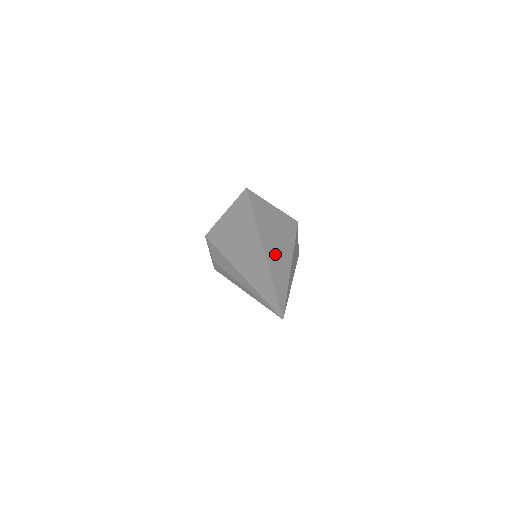
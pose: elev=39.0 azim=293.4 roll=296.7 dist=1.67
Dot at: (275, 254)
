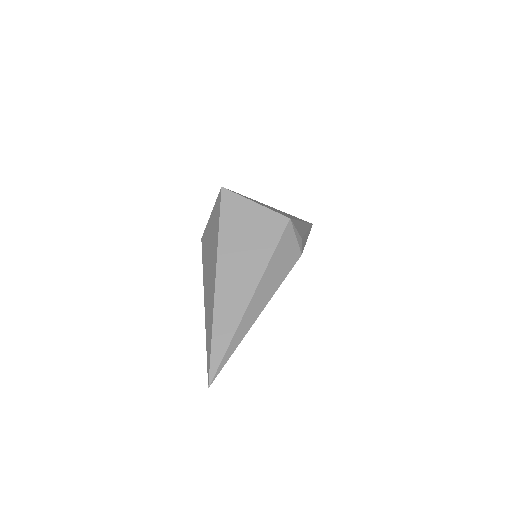
Dot at: (230, 290)
